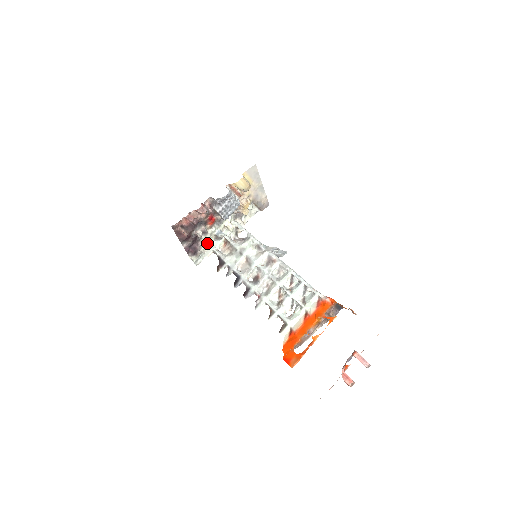
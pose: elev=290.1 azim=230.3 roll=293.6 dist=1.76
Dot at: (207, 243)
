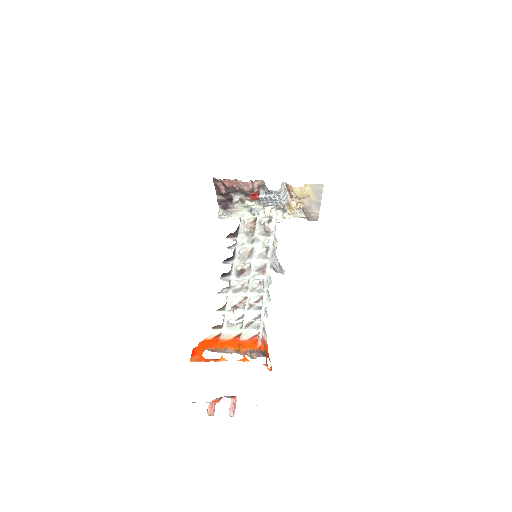
Dot at: (241, 208)
